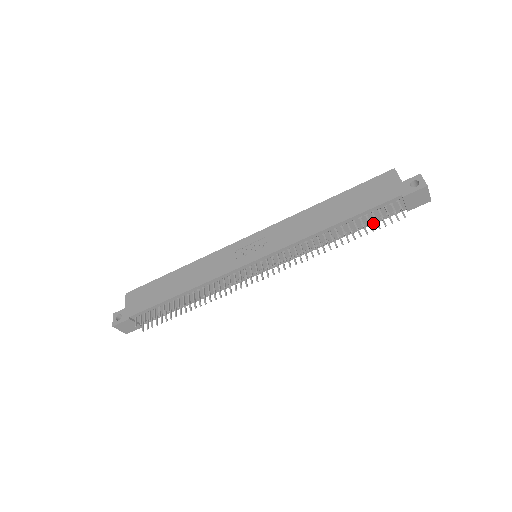
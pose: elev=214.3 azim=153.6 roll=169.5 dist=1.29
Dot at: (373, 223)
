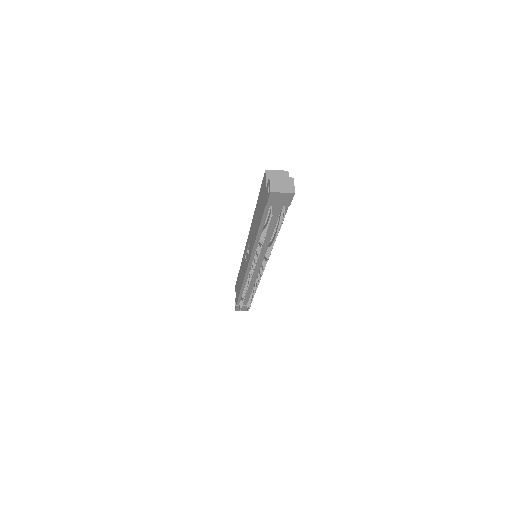
Dot at: occluded
